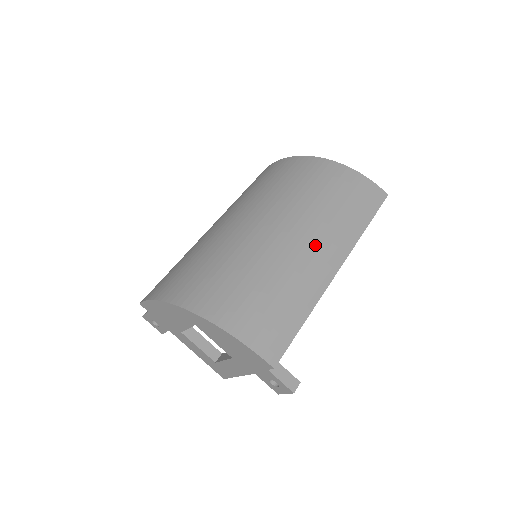
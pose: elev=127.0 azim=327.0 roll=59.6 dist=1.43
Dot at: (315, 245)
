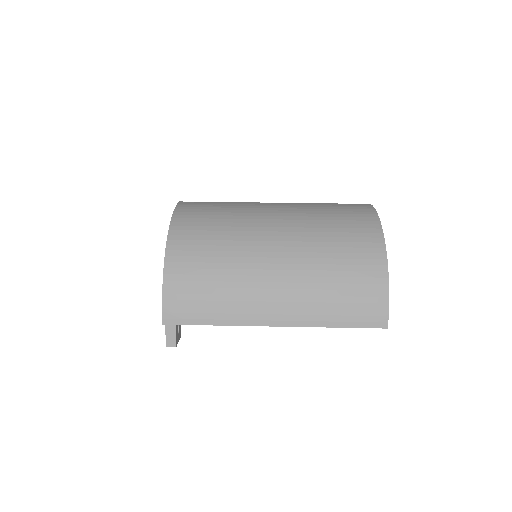
Dot at: (279, 296)
